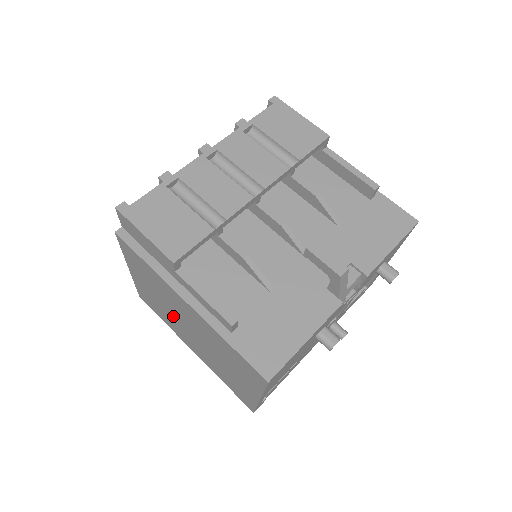
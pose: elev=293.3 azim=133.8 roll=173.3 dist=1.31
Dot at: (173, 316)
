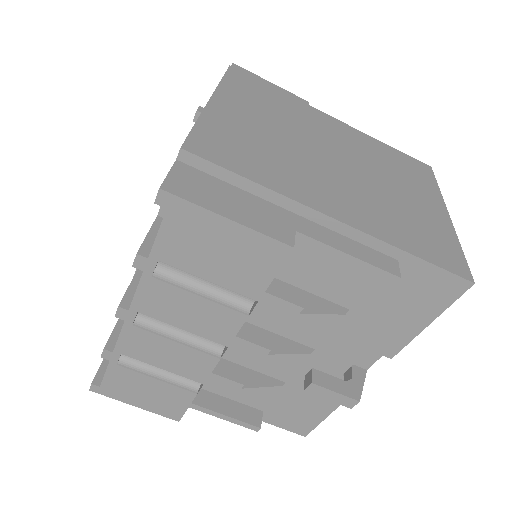
Dot at: occluded
